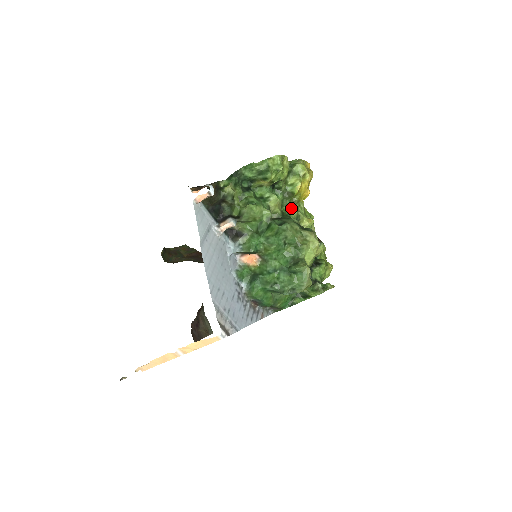
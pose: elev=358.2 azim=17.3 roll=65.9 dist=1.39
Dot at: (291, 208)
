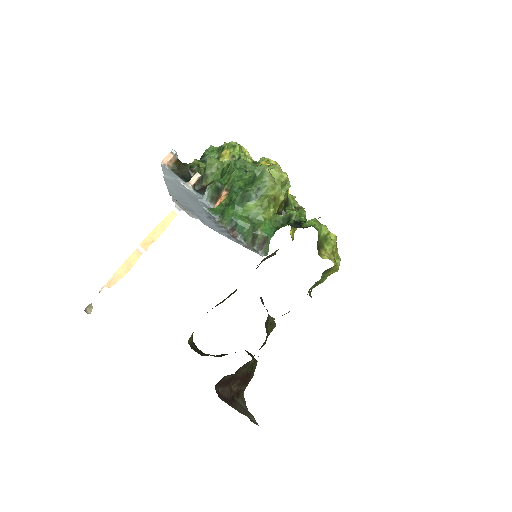
Dot at: occluded
